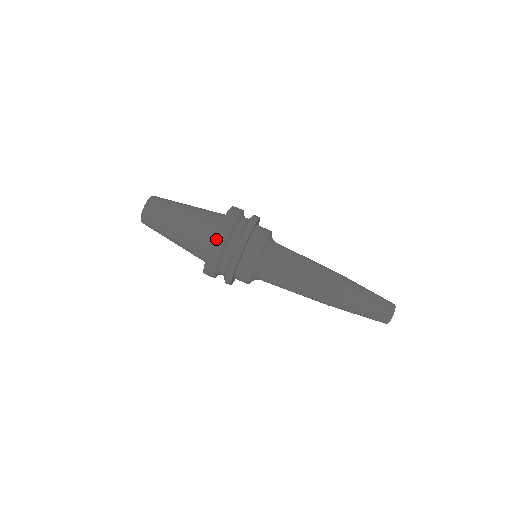
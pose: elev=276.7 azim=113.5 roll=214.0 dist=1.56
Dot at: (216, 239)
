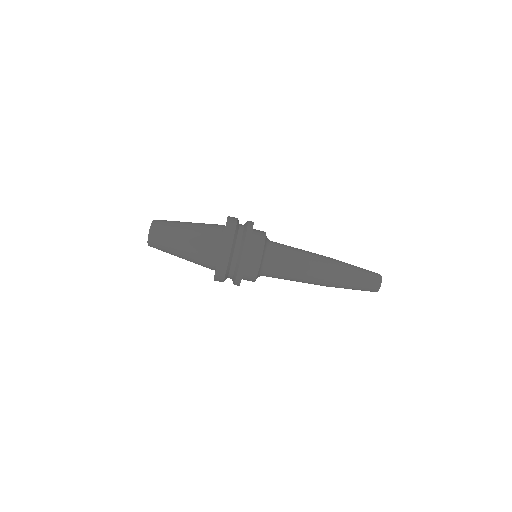
Dot at: (219, 263)
